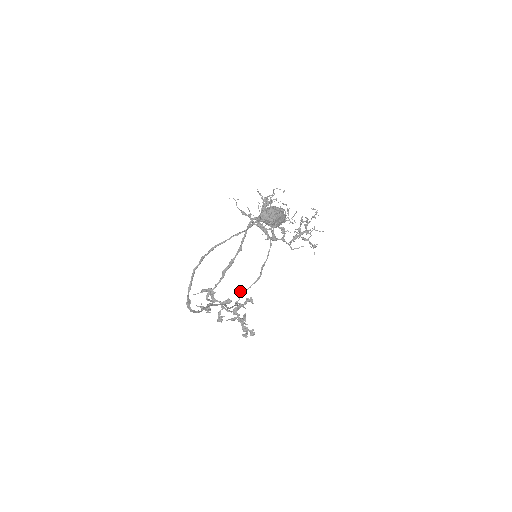
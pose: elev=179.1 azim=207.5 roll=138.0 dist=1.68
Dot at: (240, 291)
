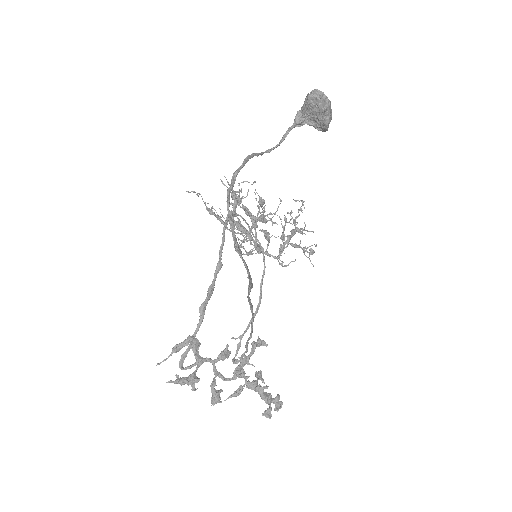
Dot at: (235, 338)
